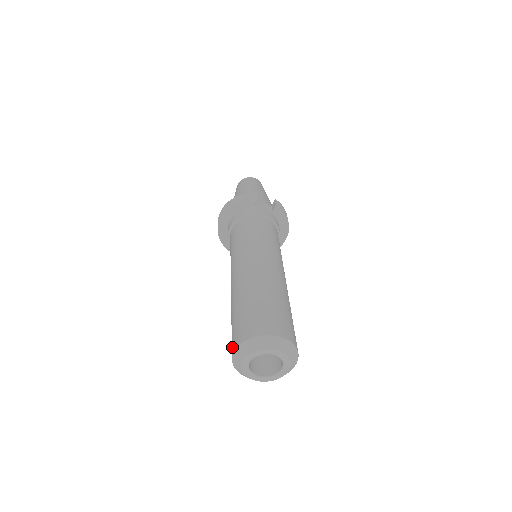
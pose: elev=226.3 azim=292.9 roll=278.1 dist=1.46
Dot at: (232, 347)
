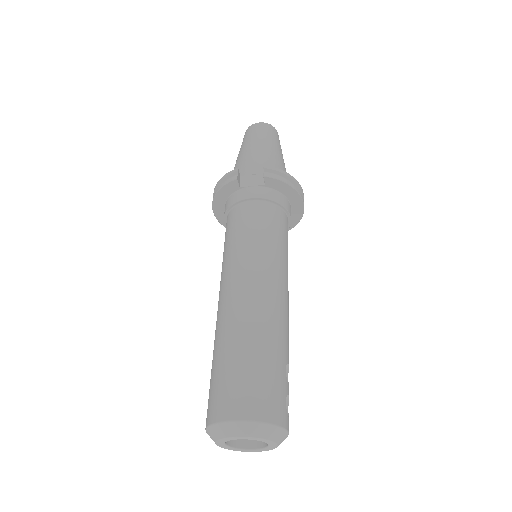
Dot at: occluded
